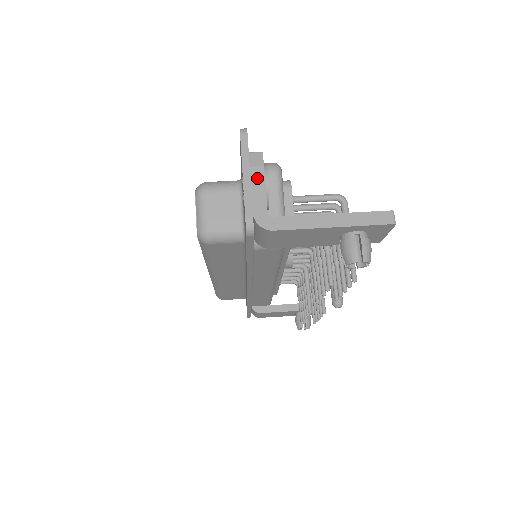
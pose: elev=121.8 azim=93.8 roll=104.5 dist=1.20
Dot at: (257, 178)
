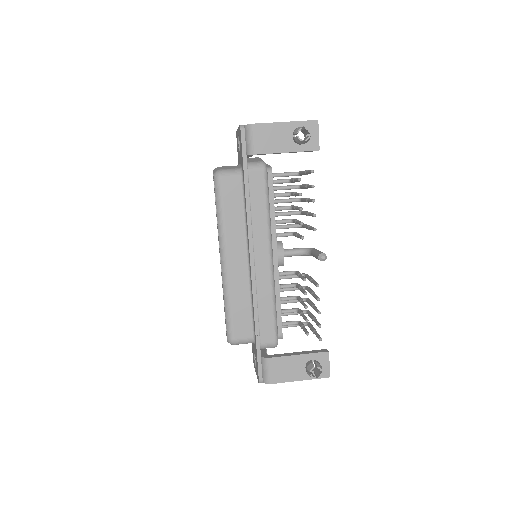
Dot at: occluded
